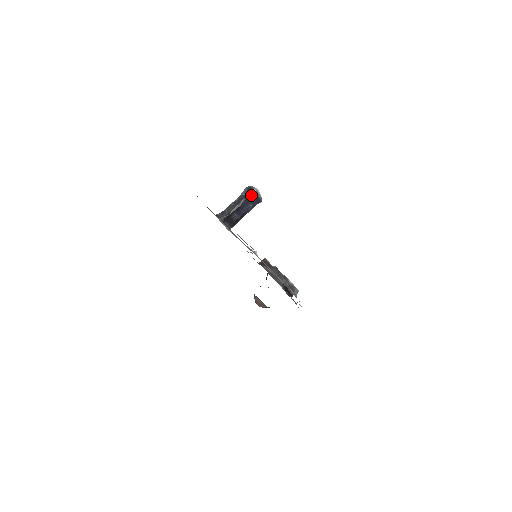
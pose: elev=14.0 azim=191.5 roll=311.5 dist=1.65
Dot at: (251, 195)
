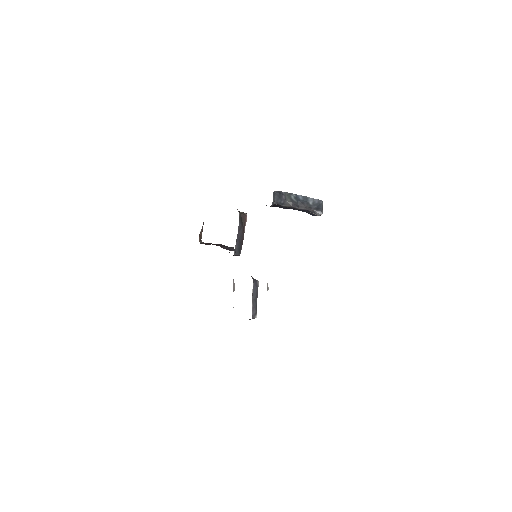
Dot at: (314, 213)
